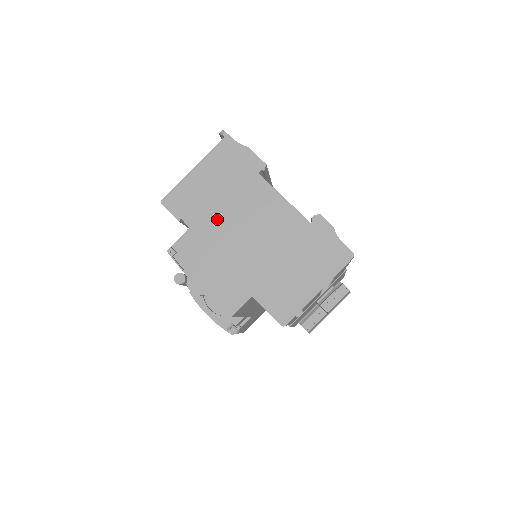
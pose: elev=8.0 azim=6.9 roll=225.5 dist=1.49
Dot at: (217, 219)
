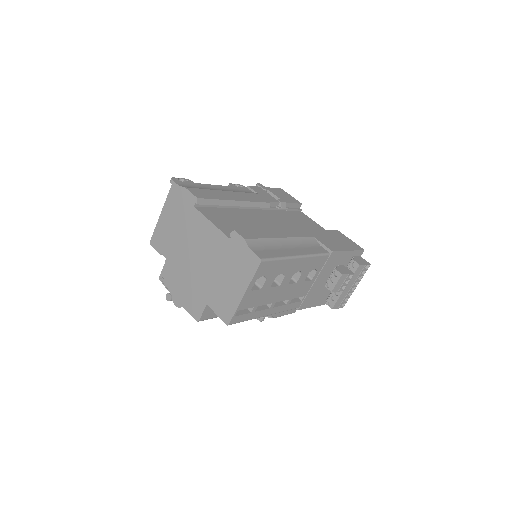
Dot at: (179, 249)
